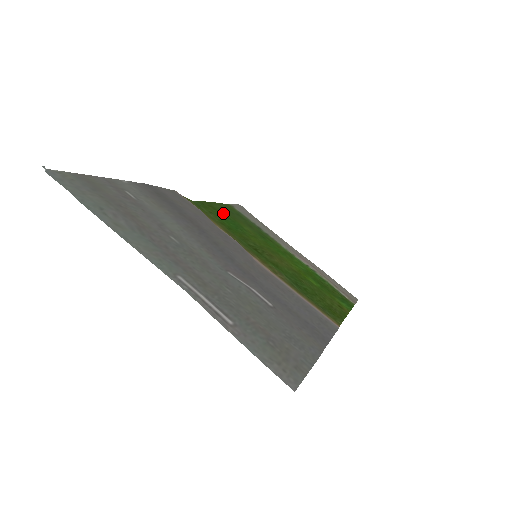
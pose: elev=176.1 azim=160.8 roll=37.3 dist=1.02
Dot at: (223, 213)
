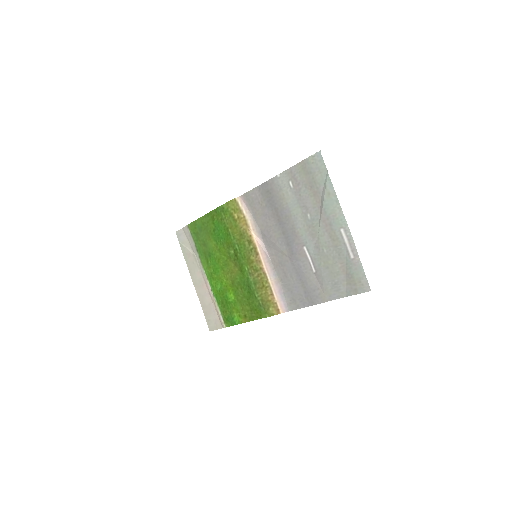
Dot at: (212, 225)
